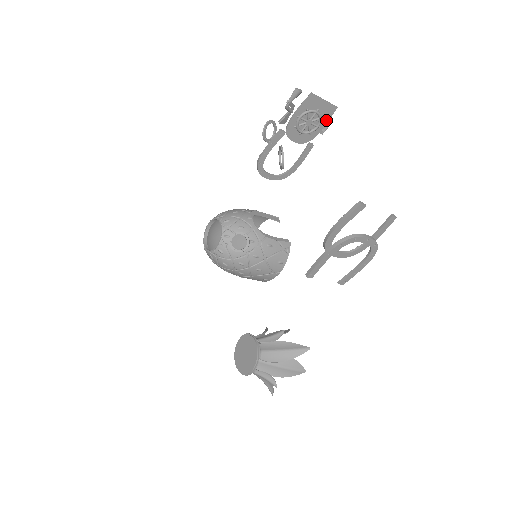
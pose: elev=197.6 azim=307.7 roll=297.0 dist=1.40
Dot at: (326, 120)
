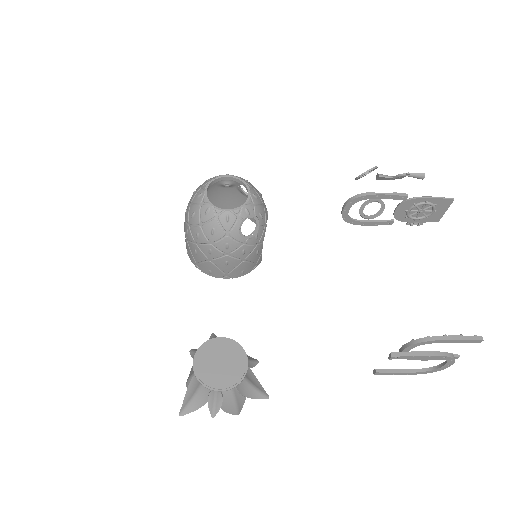
Dot at: (424, 220)
